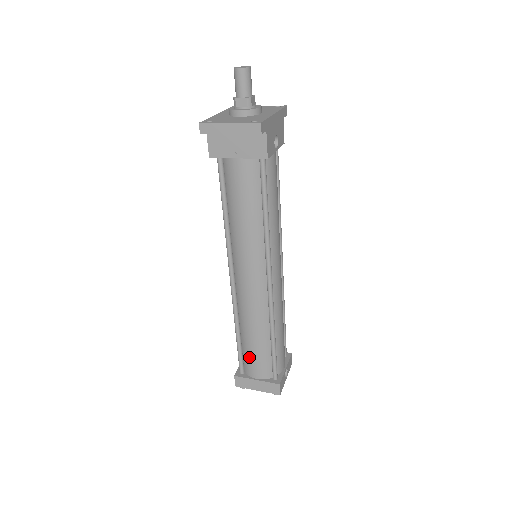
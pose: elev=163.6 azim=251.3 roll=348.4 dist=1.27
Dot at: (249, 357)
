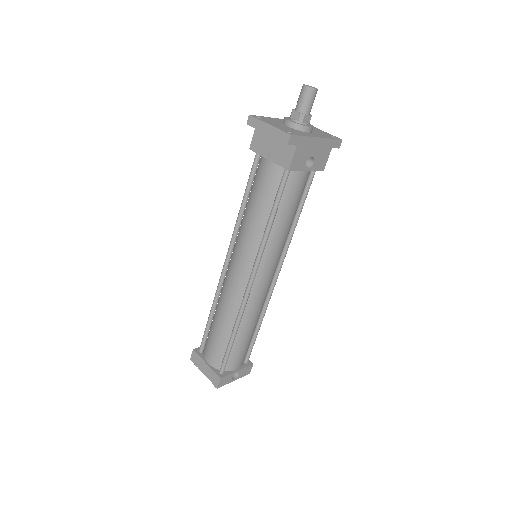
Dot at: (210, 340)
